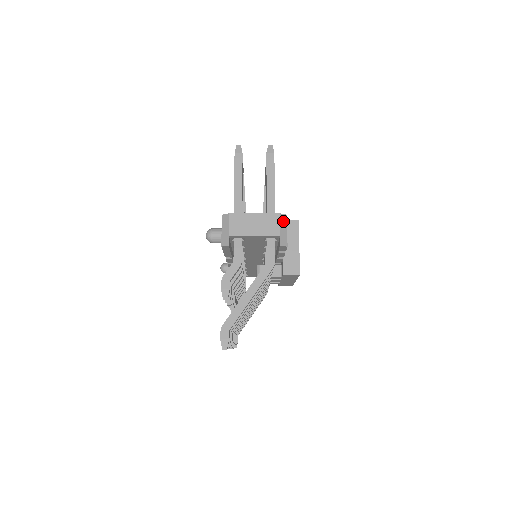
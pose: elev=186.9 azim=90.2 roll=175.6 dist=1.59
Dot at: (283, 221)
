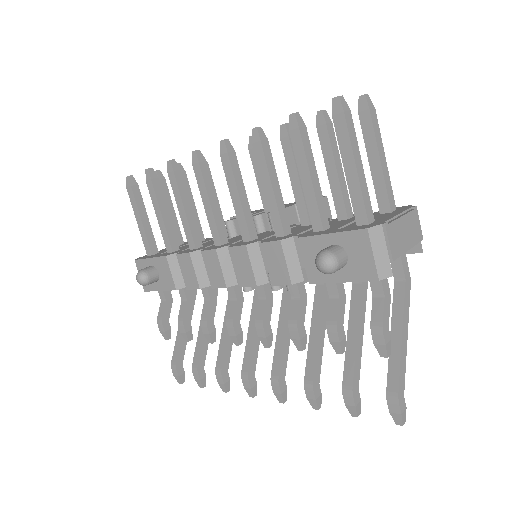
Dot at: occluded
